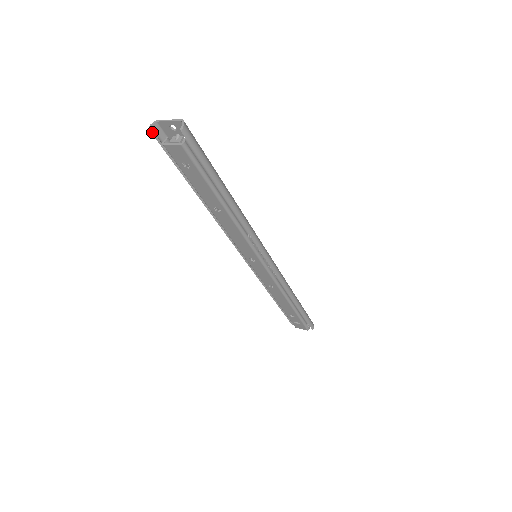
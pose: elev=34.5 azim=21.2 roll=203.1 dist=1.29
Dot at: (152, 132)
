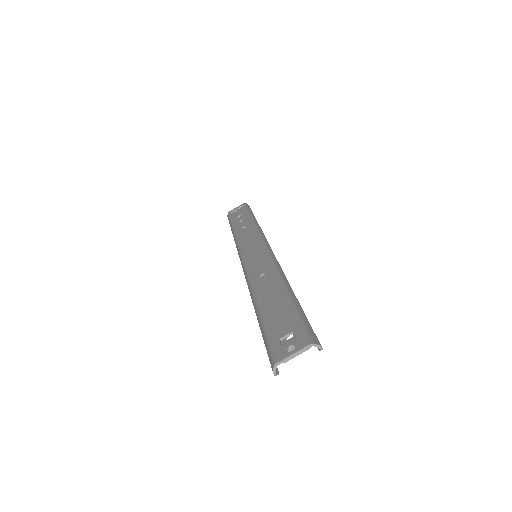
Dot at: (278, 373)
